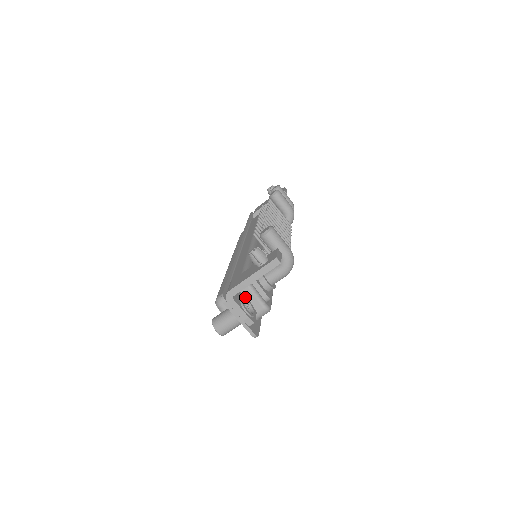
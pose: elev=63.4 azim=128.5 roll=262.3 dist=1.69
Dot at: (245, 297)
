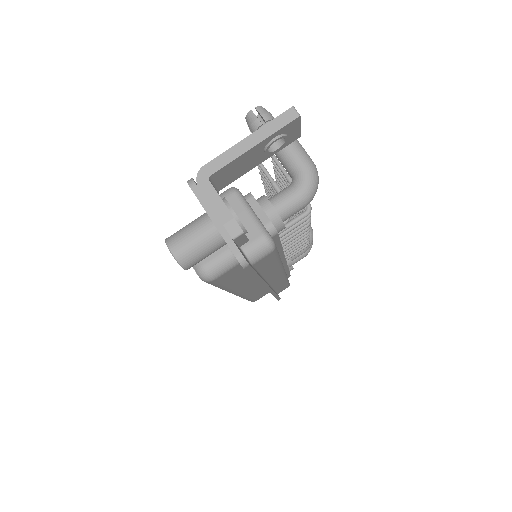
Dot at: occluded
